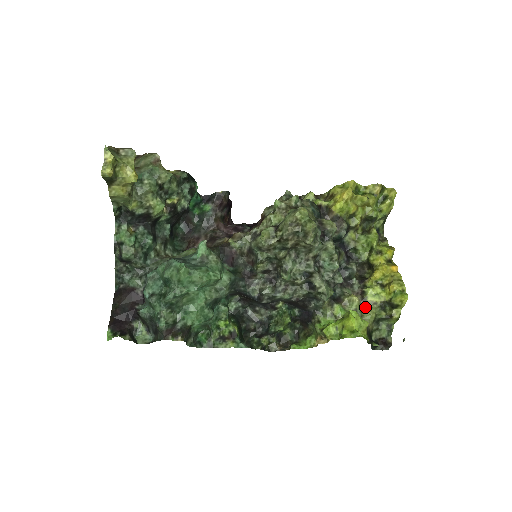
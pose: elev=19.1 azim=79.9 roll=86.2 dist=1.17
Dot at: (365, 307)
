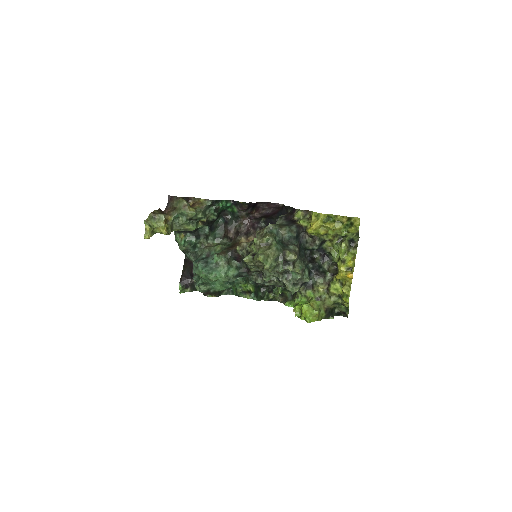
Dot at: (328, 295)
